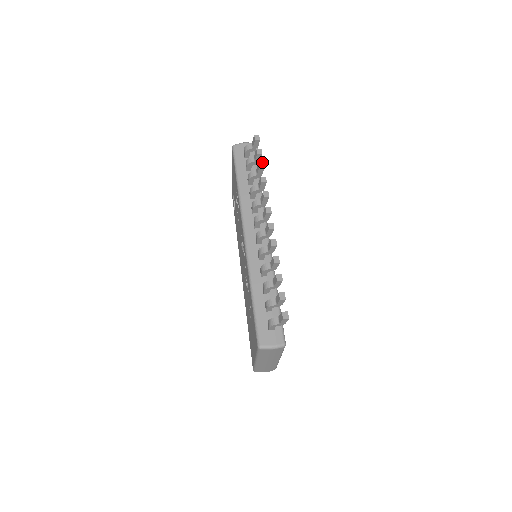
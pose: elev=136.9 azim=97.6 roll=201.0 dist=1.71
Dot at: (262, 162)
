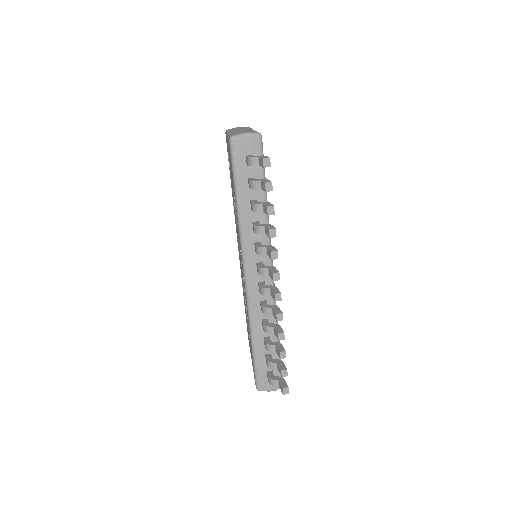
Dot at: (272, 205)
